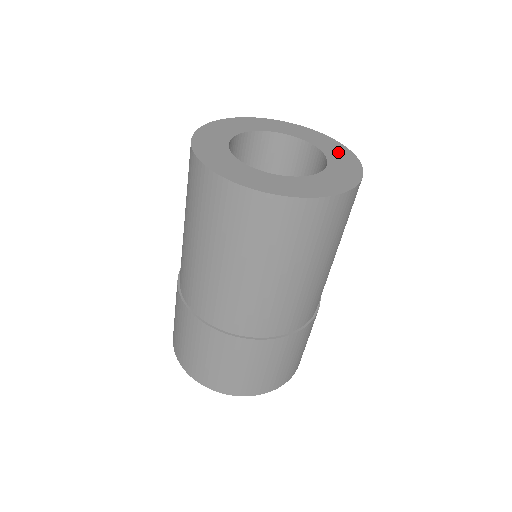
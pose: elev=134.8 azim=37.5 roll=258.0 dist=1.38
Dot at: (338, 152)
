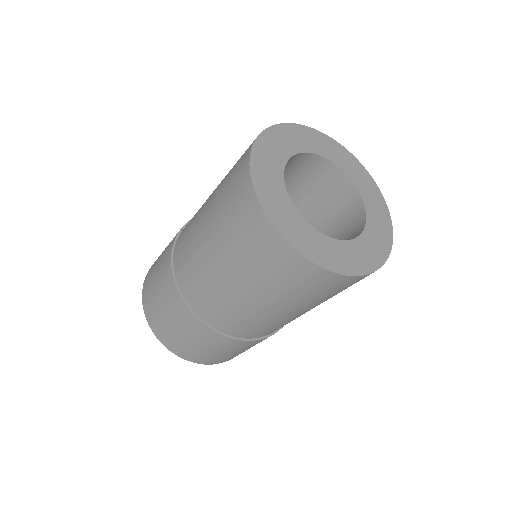
Dot at: (377, 207)
